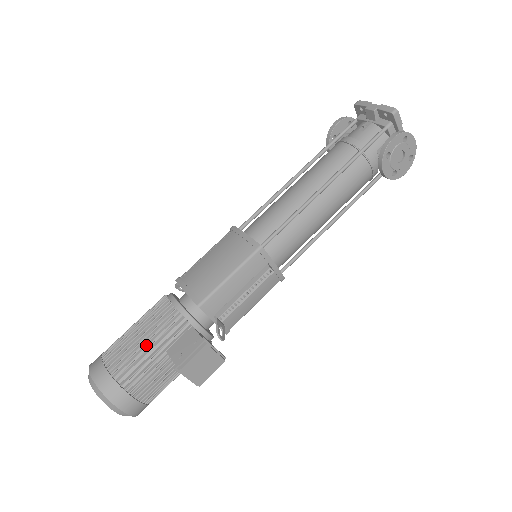
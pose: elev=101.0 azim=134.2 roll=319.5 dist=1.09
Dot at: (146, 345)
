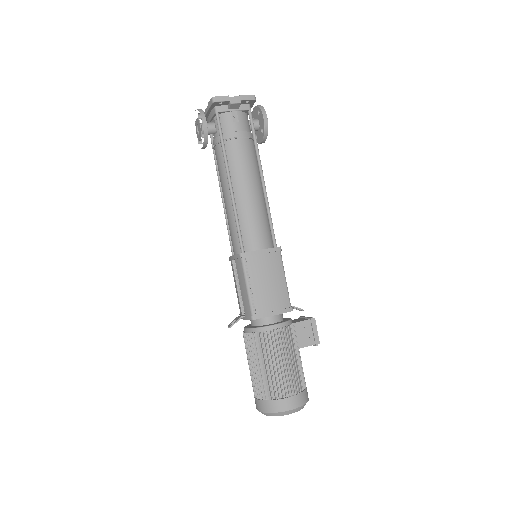
Dot at: (294, 360)
